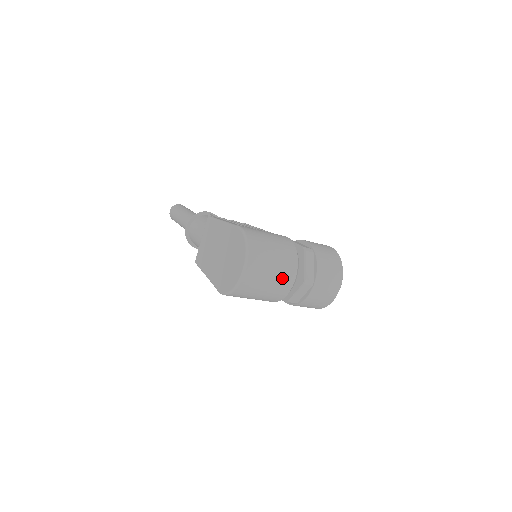
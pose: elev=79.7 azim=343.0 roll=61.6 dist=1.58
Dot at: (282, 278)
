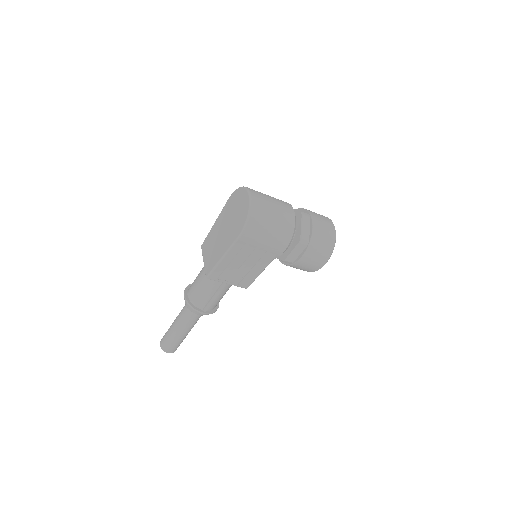
Dot at: (282, 205)
